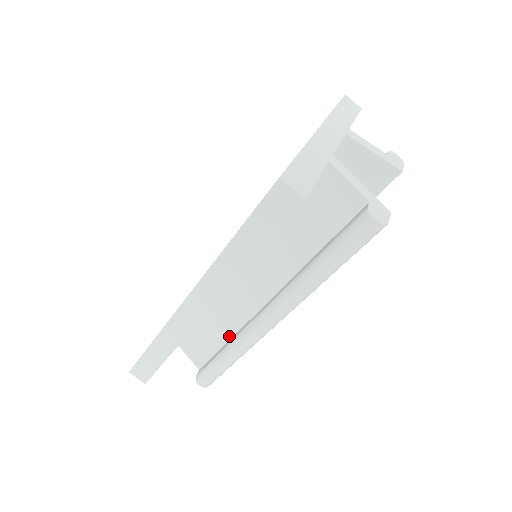
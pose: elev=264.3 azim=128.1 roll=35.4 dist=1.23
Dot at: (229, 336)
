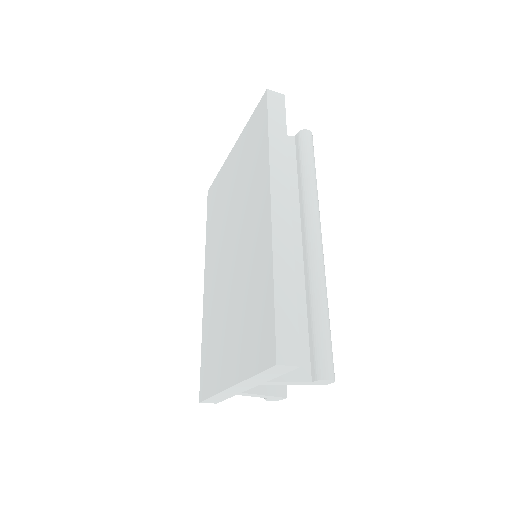
Dot at: occluded
